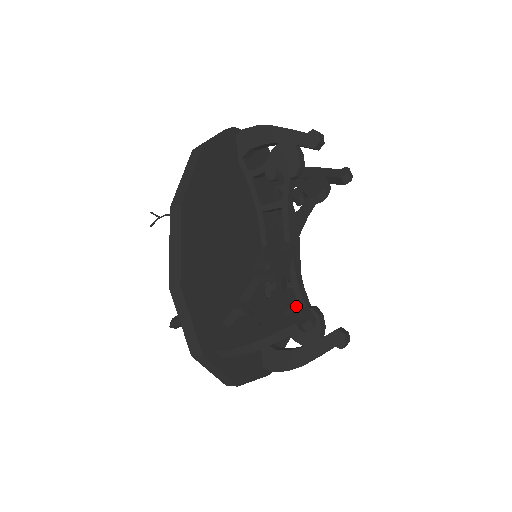
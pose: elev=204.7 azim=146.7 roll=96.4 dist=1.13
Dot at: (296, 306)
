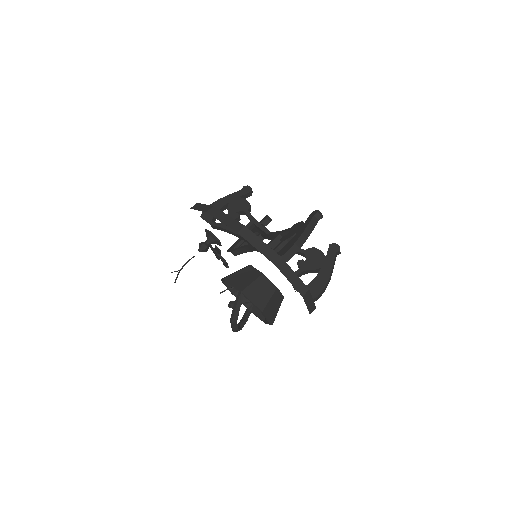
Dot at: occluded
